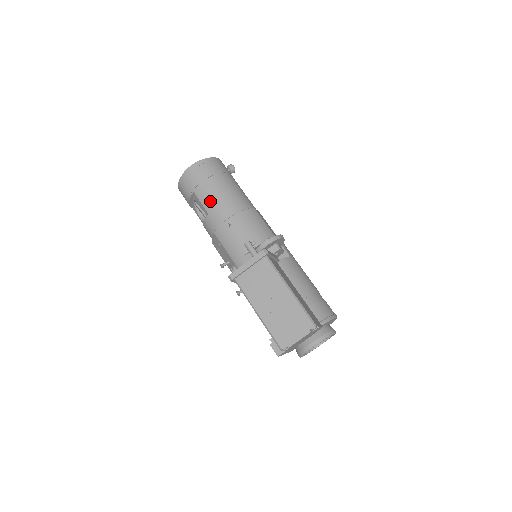
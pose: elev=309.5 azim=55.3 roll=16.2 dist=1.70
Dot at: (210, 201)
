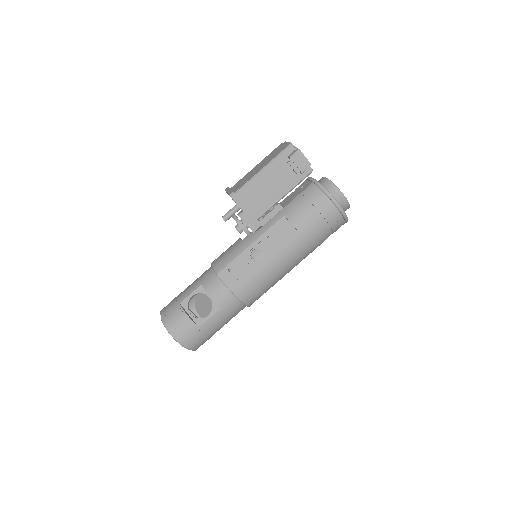
Dot at: (193, 285)
